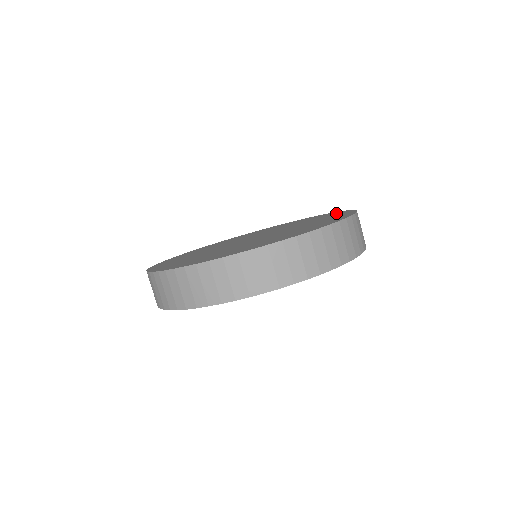
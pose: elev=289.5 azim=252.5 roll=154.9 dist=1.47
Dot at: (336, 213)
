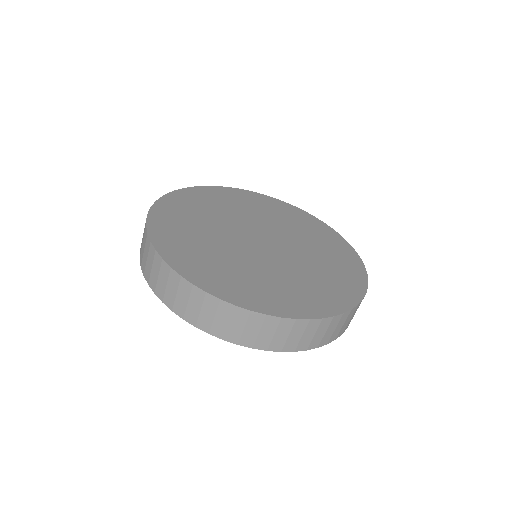
Dot at: (356, 277)
